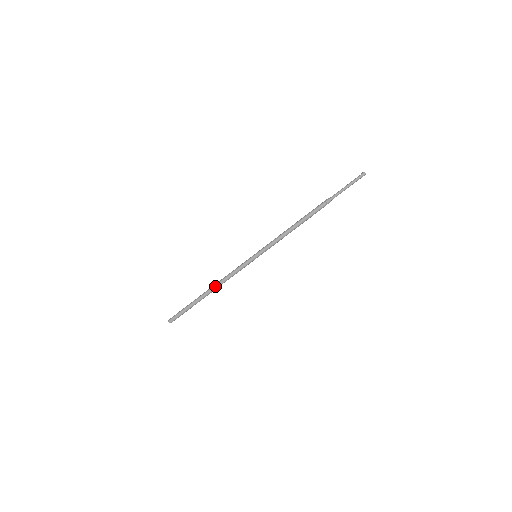
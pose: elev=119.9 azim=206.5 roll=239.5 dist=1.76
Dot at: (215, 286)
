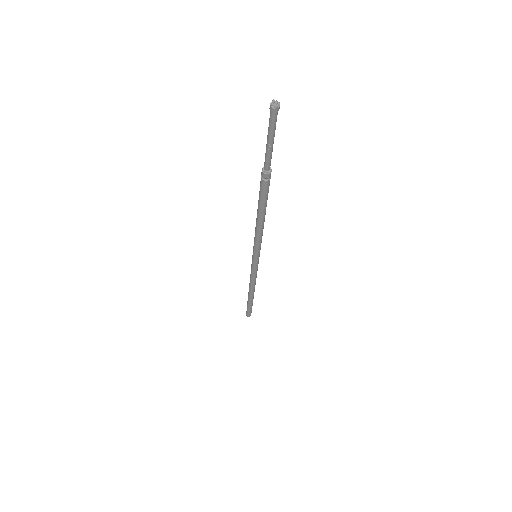
Dot at: (249, 286)
